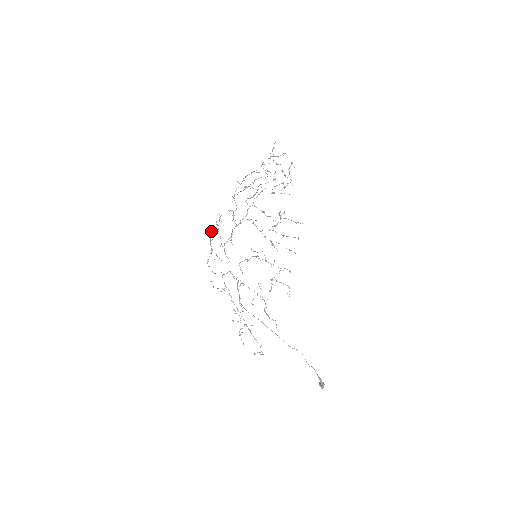
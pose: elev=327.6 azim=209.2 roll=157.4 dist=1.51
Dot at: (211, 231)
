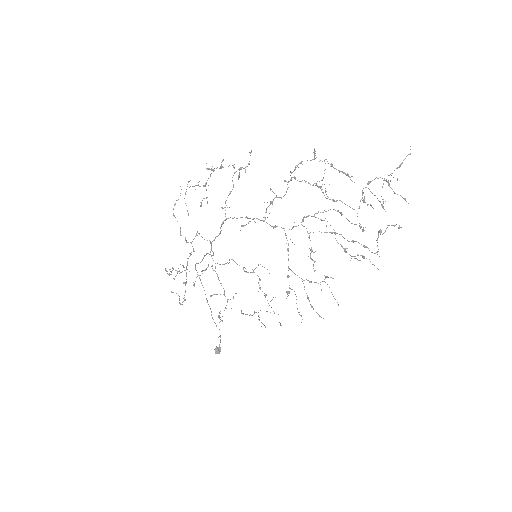
Dot at: occluded
